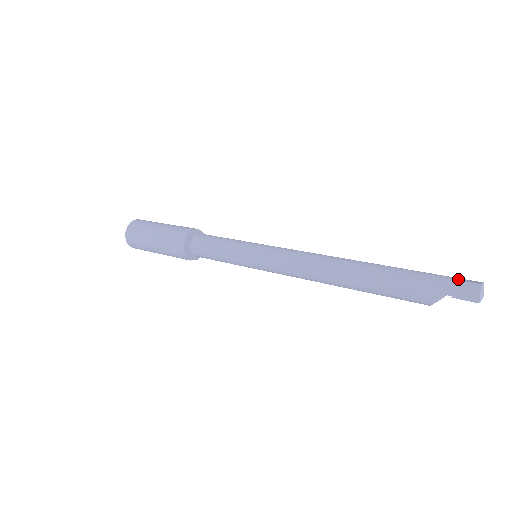
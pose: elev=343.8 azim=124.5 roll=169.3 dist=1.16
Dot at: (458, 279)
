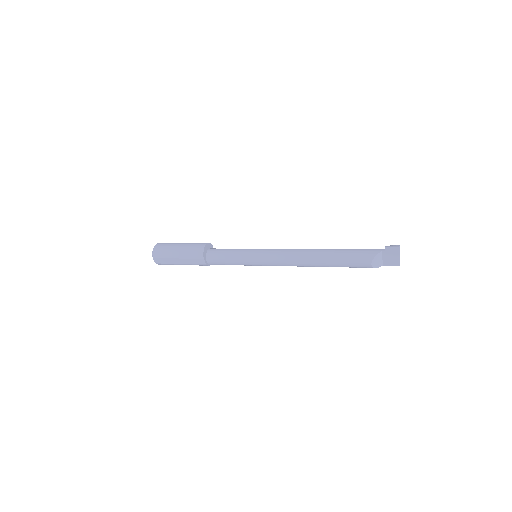
Dot at: occluded
